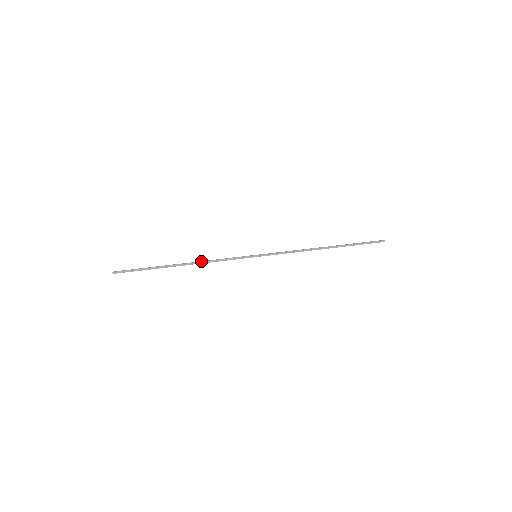
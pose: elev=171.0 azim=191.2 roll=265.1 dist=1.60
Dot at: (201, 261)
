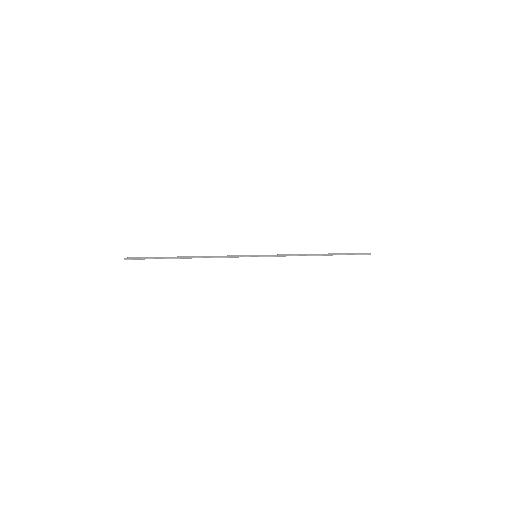
Dot at: (206, 256)
